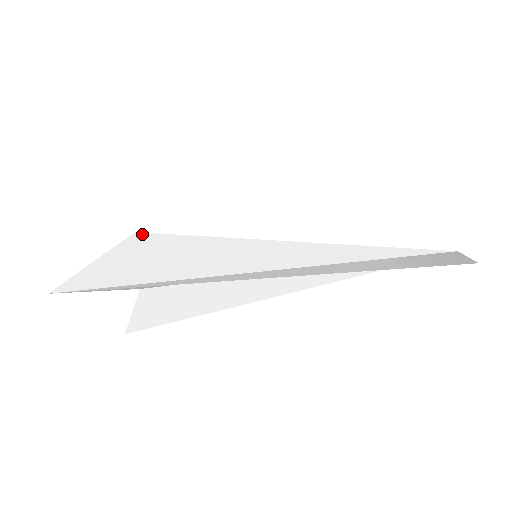
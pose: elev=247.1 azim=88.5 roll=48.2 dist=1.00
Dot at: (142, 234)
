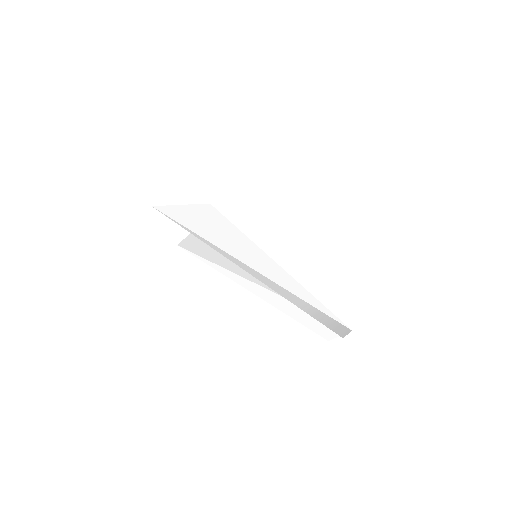
Dot at: (212, 207)
